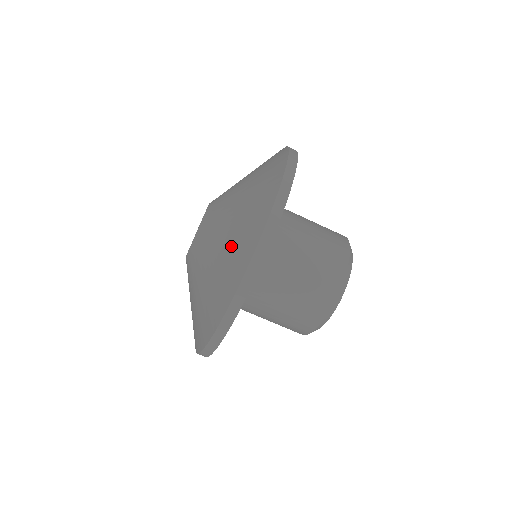
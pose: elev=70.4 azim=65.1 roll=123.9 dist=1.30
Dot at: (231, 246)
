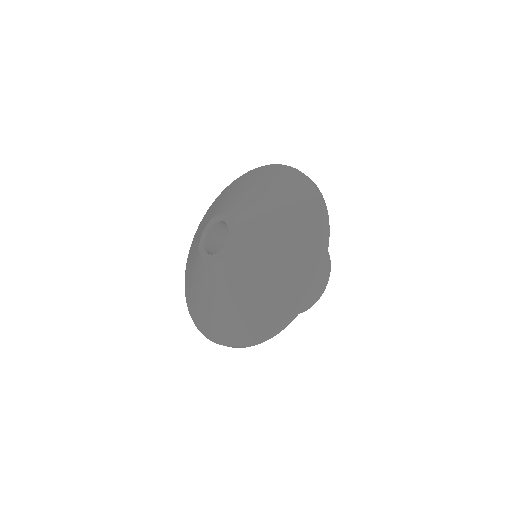
Dot at: (286, 261)
